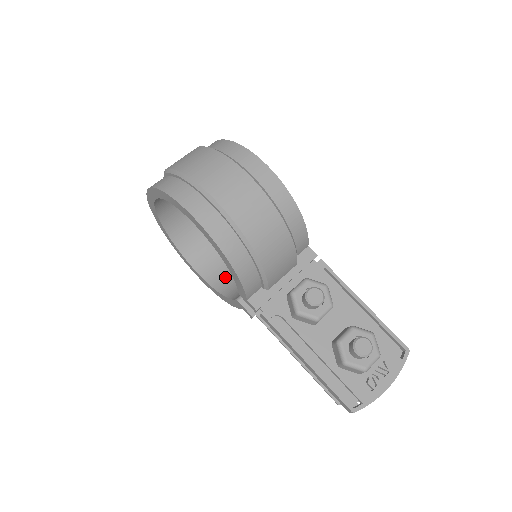
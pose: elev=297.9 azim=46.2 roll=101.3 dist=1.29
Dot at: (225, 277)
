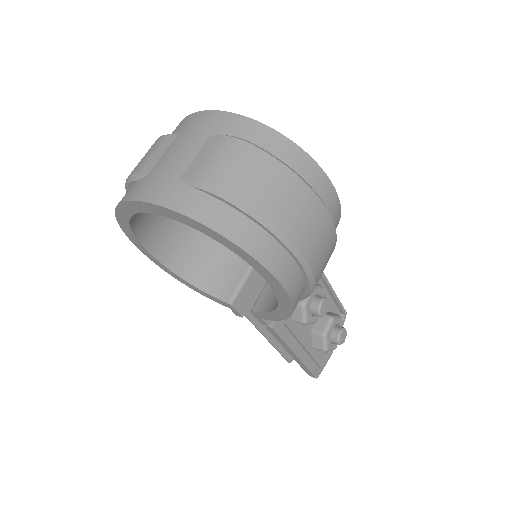
Dot at: (186, 257)
